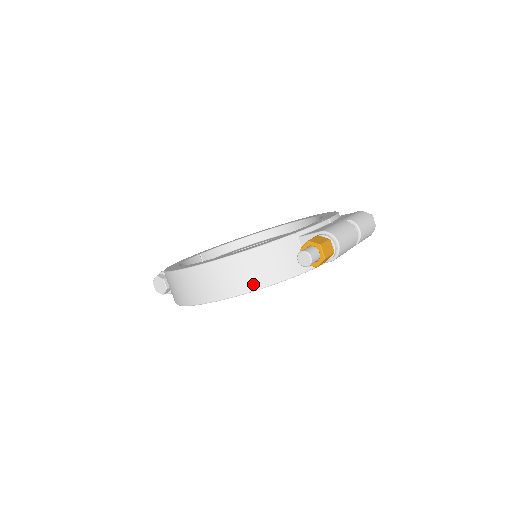
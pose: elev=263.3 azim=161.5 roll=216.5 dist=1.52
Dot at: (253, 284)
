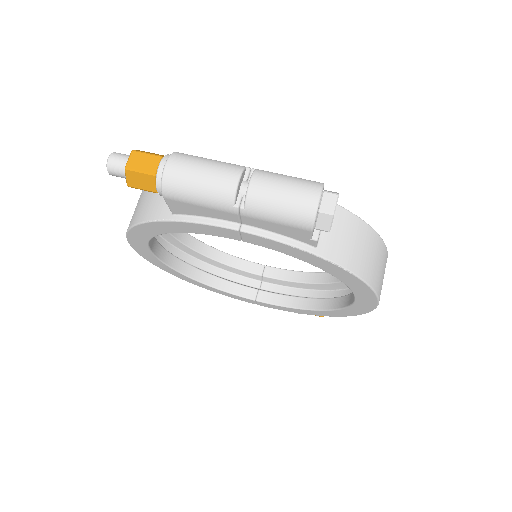
Dot at: (133, 220)
